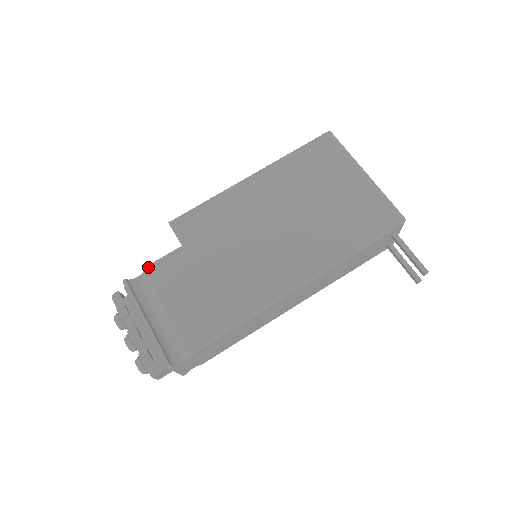
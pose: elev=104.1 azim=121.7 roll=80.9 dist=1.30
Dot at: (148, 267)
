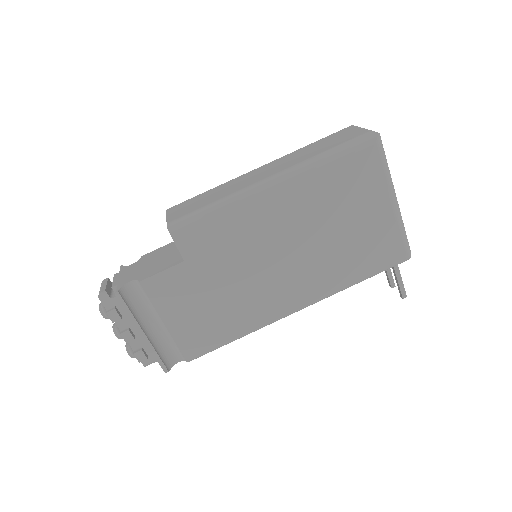
Dot at: (145, 281)
